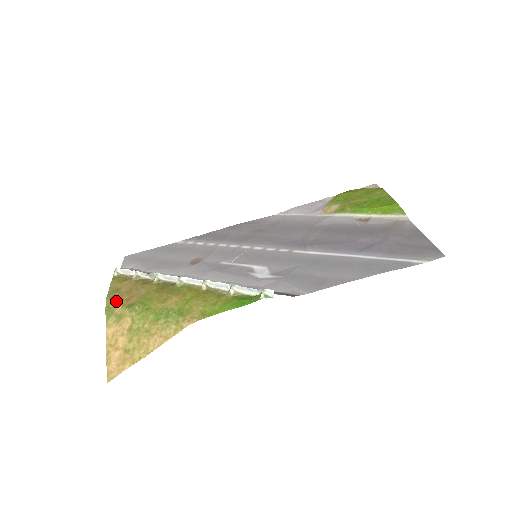
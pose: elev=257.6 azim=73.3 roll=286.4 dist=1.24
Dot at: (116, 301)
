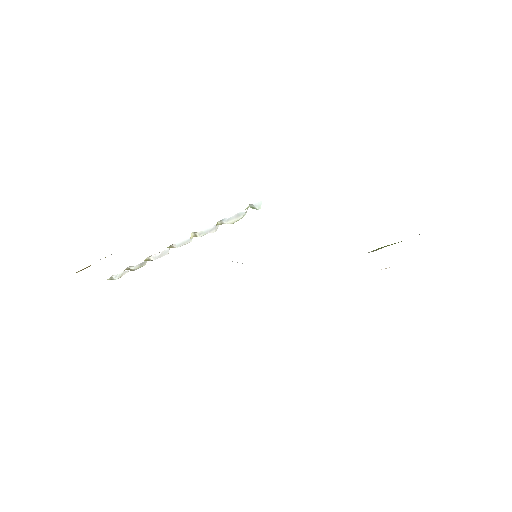
Dot at: occluded
